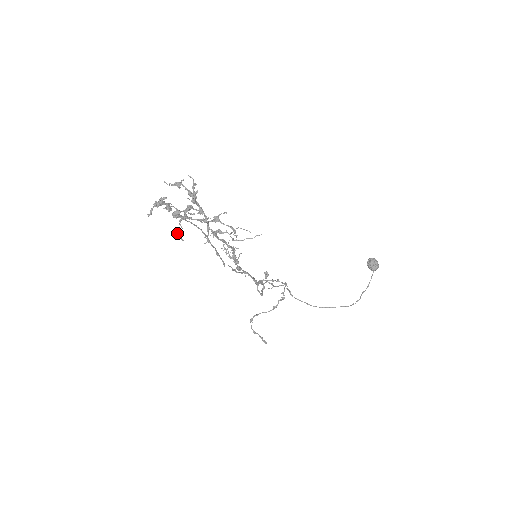
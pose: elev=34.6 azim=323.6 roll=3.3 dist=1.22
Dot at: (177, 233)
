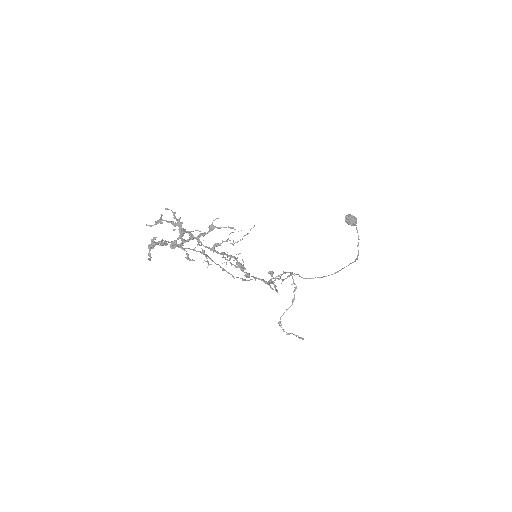
Dot at: (185, 257)
